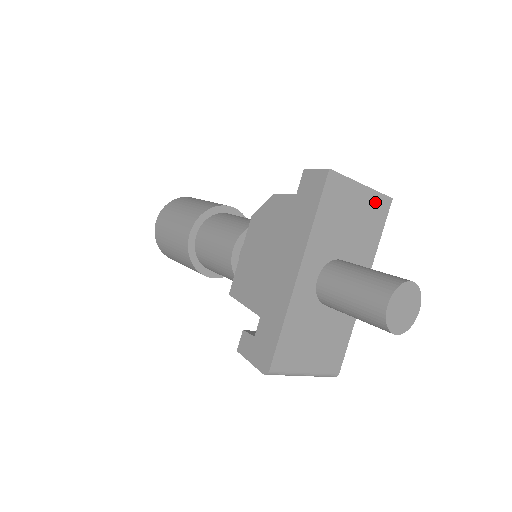
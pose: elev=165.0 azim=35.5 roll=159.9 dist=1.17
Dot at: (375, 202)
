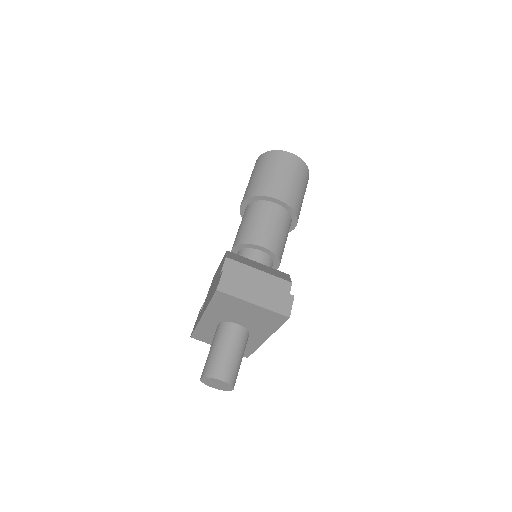
Dot at: (269, 314)
